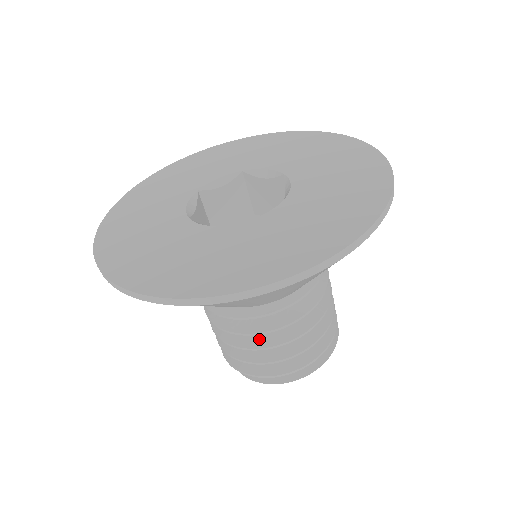
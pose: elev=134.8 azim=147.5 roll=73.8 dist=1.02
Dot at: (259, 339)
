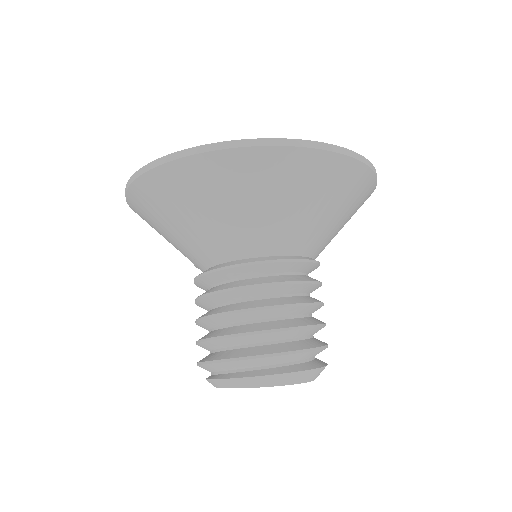
Dot at: (282, 300)
